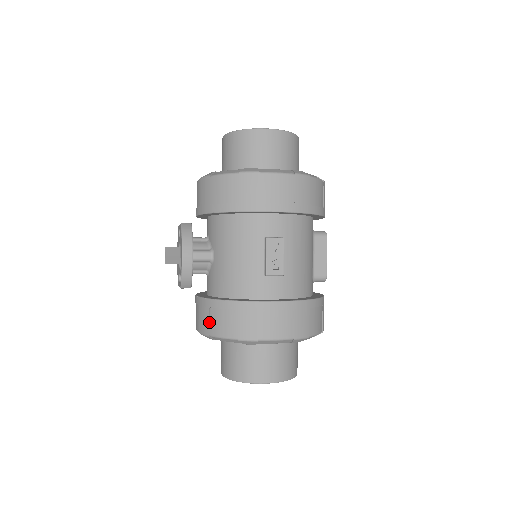
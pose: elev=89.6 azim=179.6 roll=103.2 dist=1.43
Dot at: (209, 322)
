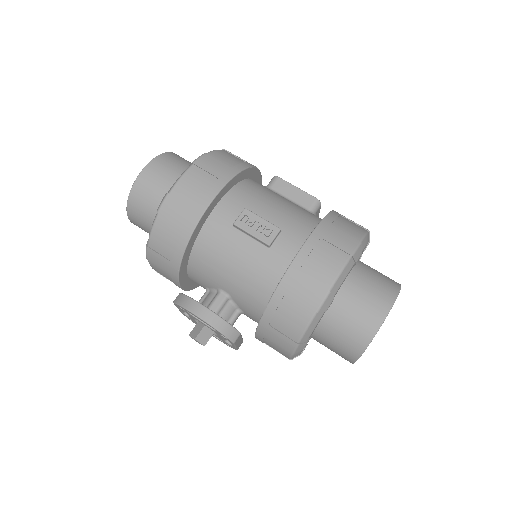
Dot at: (284, 335)
